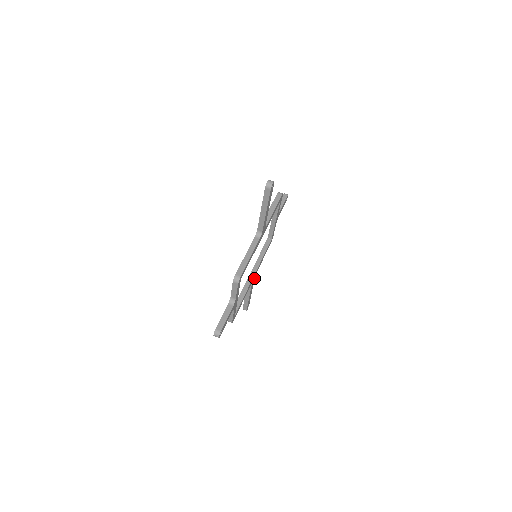
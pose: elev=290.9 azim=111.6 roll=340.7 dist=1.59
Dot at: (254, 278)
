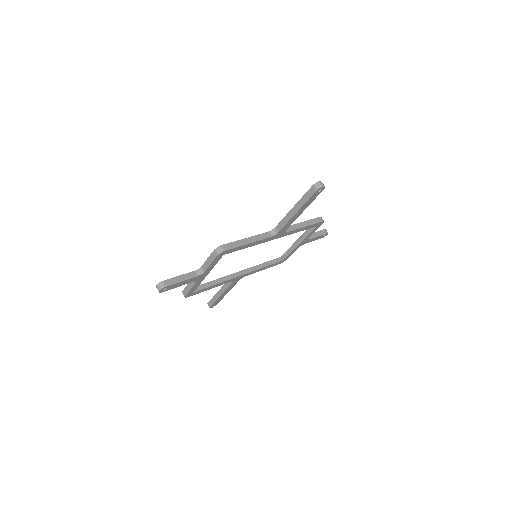
Dot at: (239, 279)
